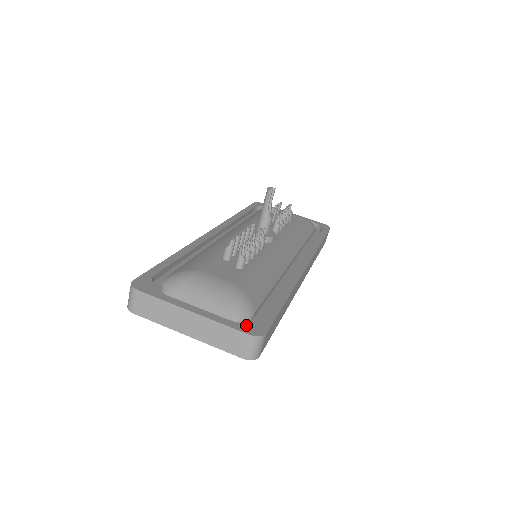
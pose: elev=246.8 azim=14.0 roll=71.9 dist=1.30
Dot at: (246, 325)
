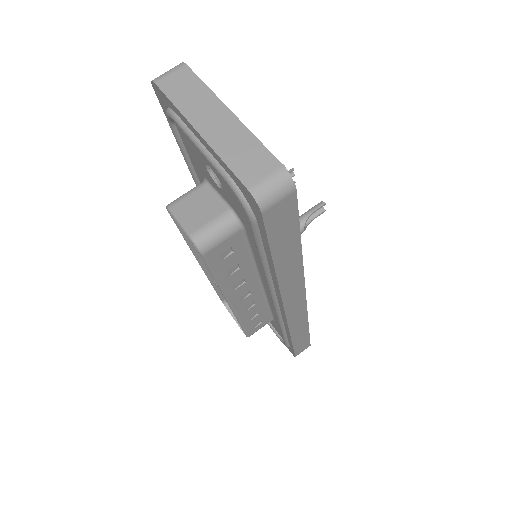
Dot at: occluded
